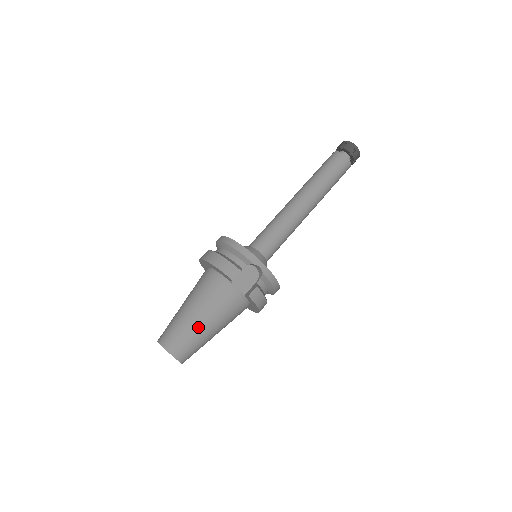
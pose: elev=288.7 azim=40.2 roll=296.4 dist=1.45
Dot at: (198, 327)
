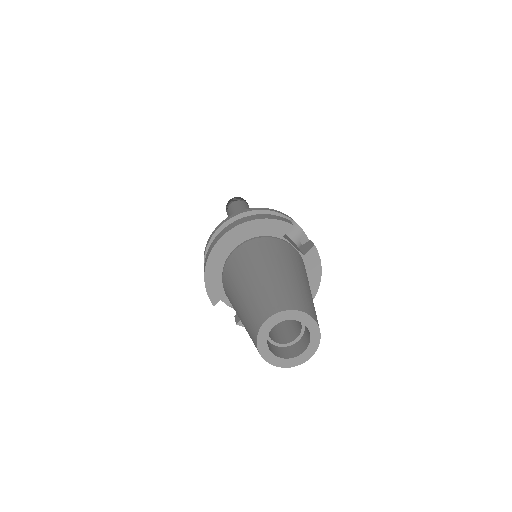
Dot at: (301, 281)
